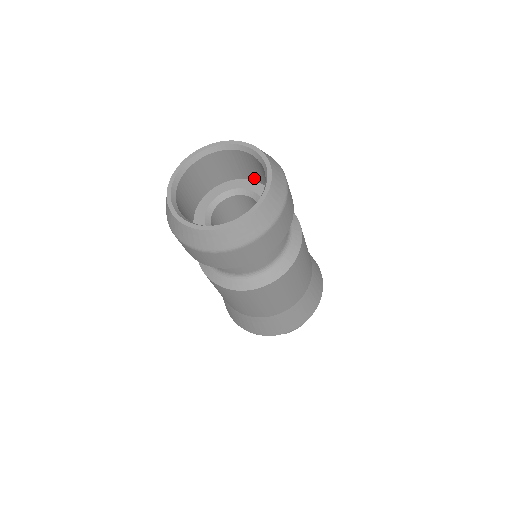
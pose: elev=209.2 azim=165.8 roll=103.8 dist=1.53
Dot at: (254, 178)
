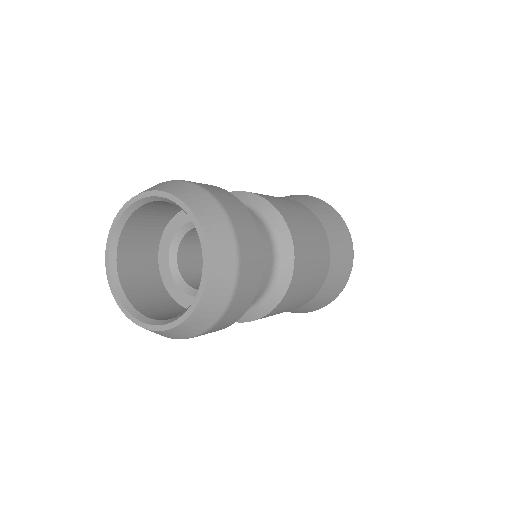
Dot at: occluded
